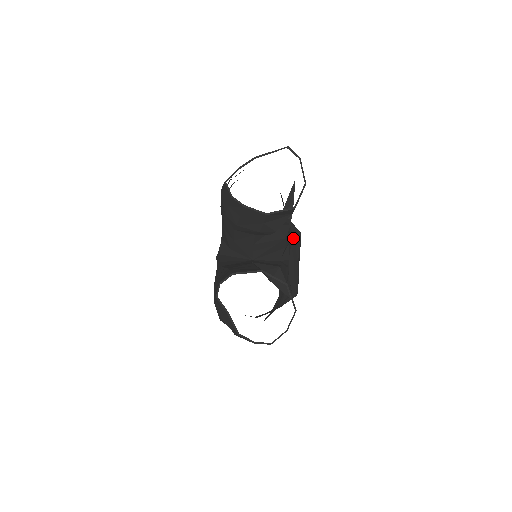
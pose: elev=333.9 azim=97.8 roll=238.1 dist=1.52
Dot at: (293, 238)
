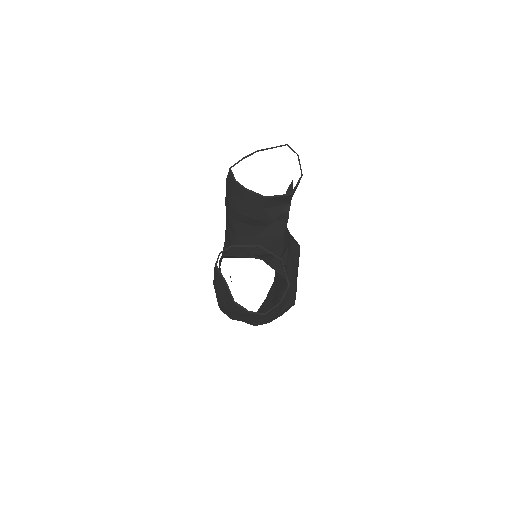
Dot at: (292, 247)
